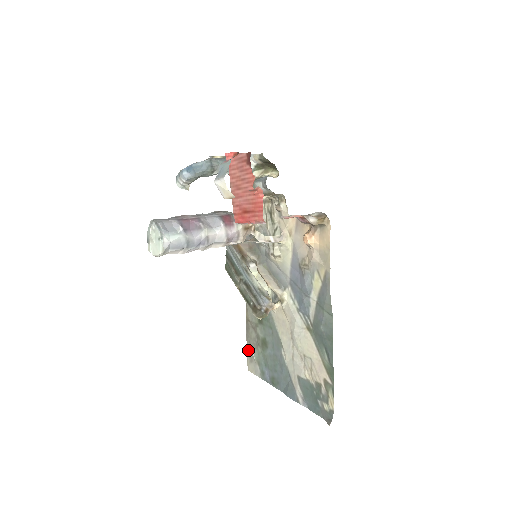
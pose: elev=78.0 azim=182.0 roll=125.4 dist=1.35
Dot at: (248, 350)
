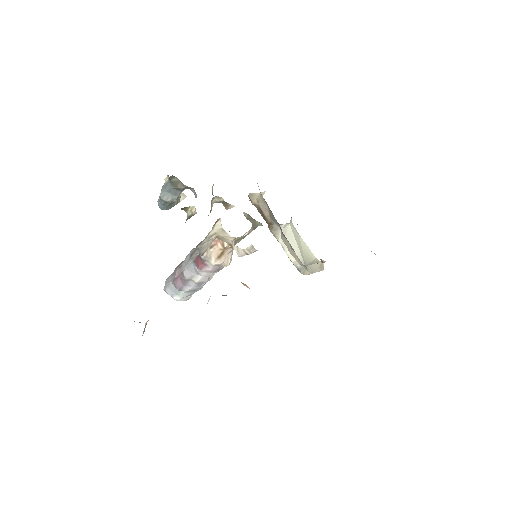
Dot at: occluded
